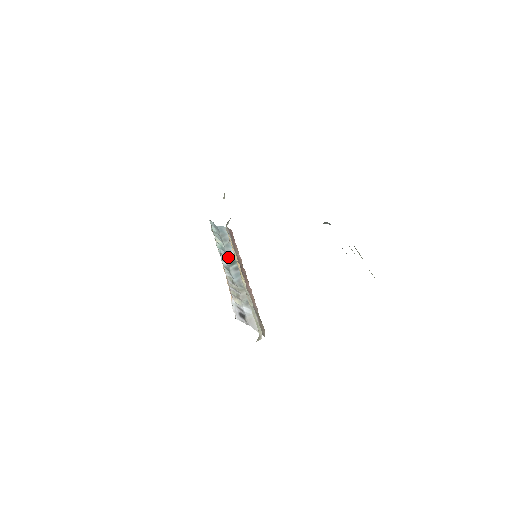
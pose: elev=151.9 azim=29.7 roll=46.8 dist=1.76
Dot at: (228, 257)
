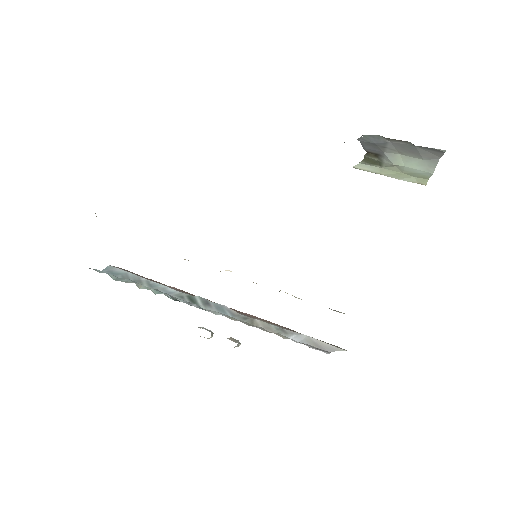
Dot at: (177, 298)
